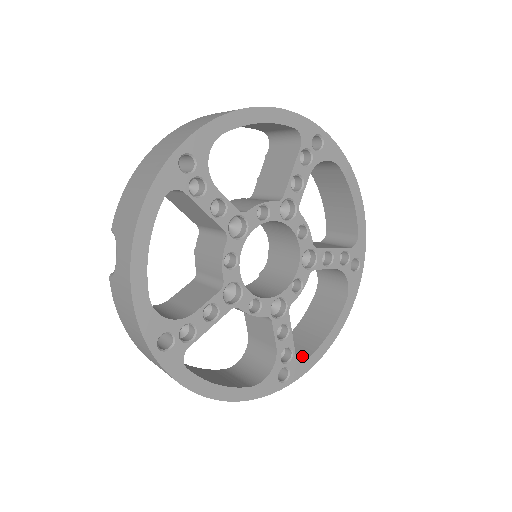
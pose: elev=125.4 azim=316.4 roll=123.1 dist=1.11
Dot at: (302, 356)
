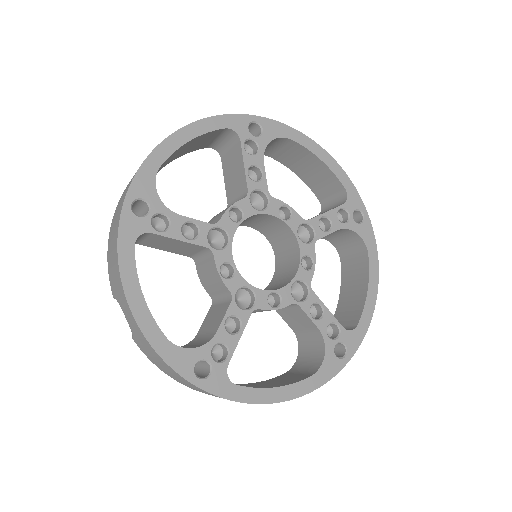
Dot at: (352, 325)
